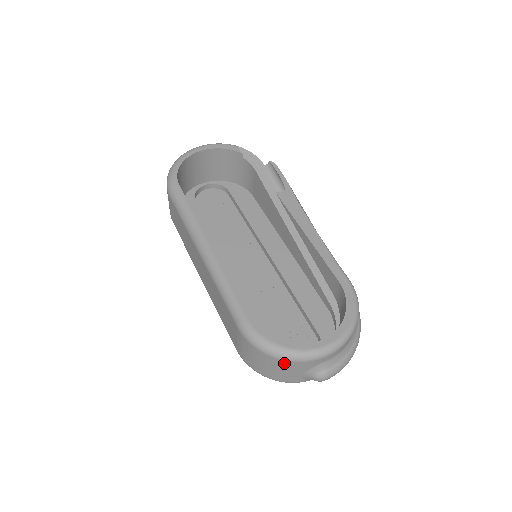
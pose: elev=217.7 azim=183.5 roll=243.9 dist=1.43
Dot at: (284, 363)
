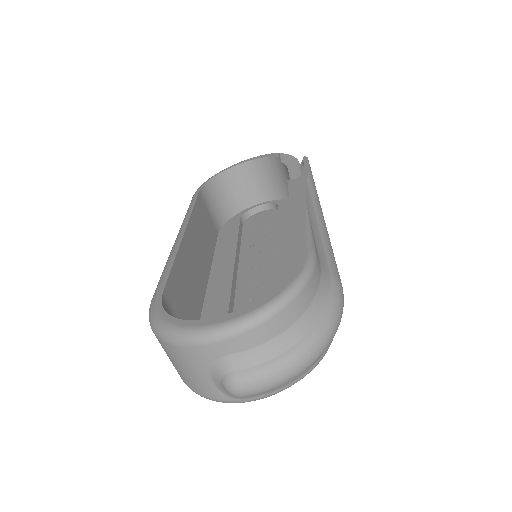
Dot at: (173, 350)
